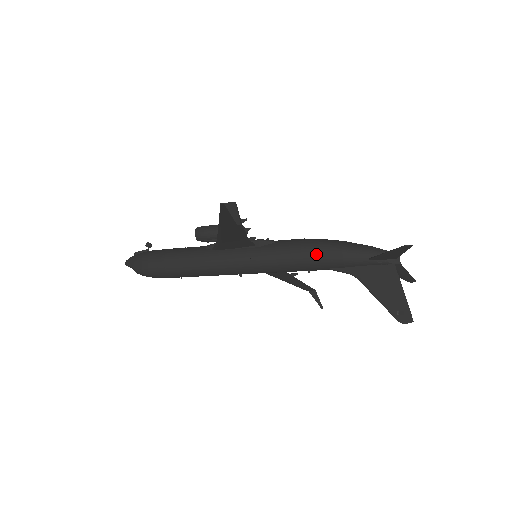
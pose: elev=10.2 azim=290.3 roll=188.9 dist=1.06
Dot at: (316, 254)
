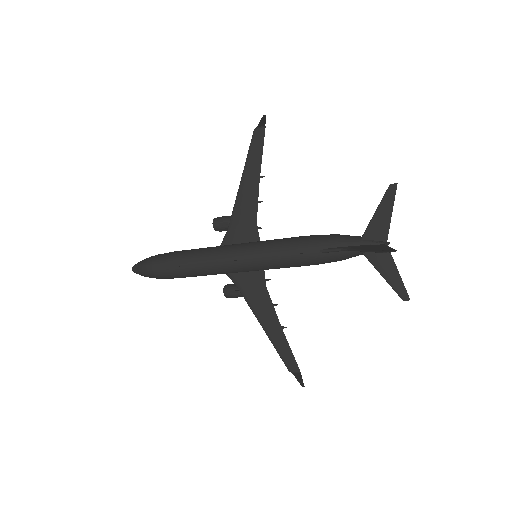
Dot at: (312, 236)
